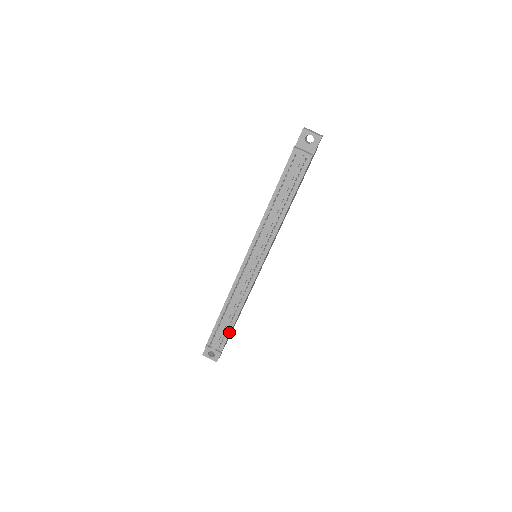
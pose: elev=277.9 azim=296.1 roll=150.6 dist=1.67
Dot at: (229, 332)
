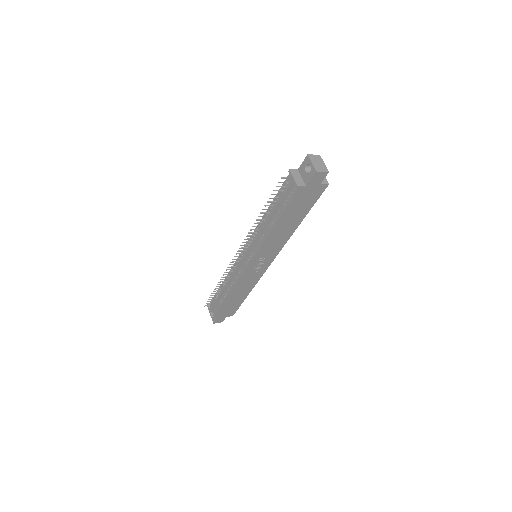
Dot at: (220, 305)
